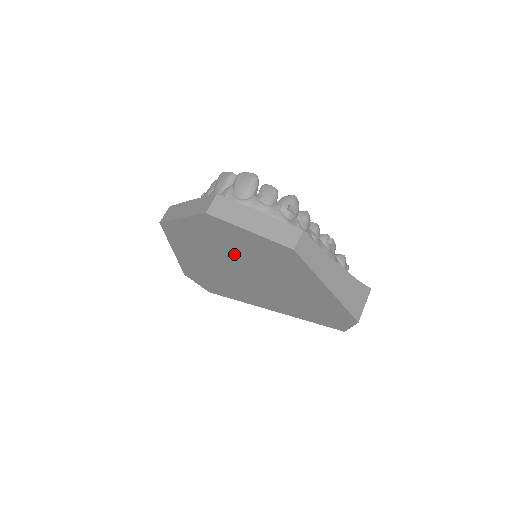
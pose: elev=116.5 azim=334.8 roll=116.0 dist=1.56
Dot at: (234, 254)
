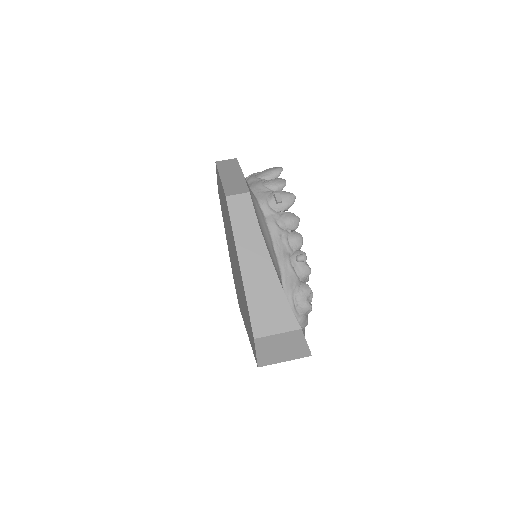
Dot at: occluded
